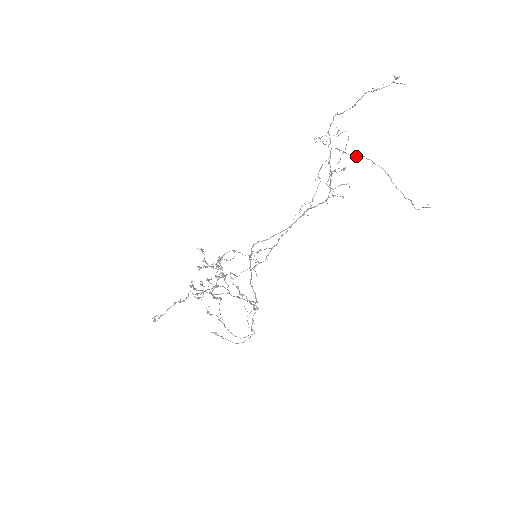
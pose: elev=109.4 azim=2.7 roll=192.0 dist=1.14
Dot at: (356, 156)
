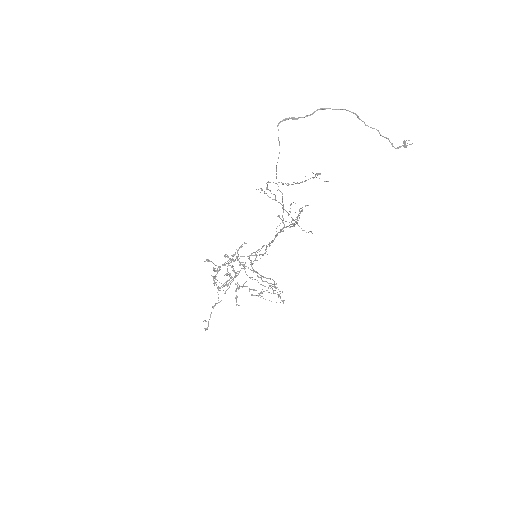
Dot at: occluded
